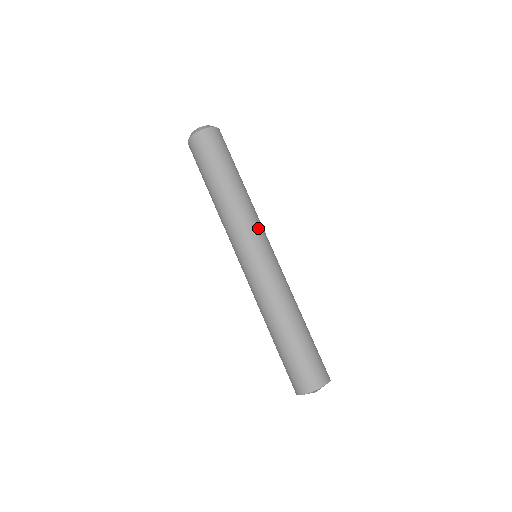
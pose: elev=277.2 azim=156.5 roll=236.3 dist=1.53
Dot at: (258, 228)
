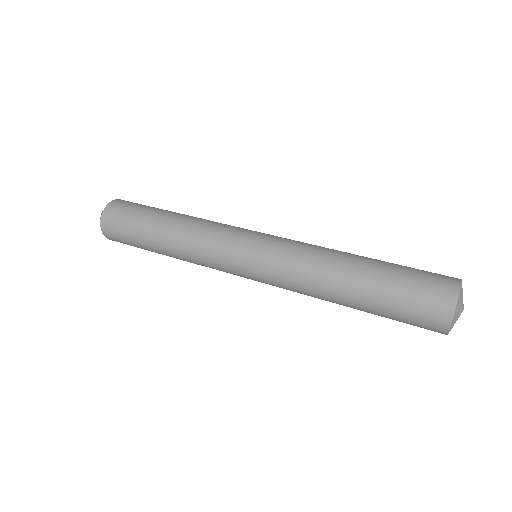
Dot at: occluded
